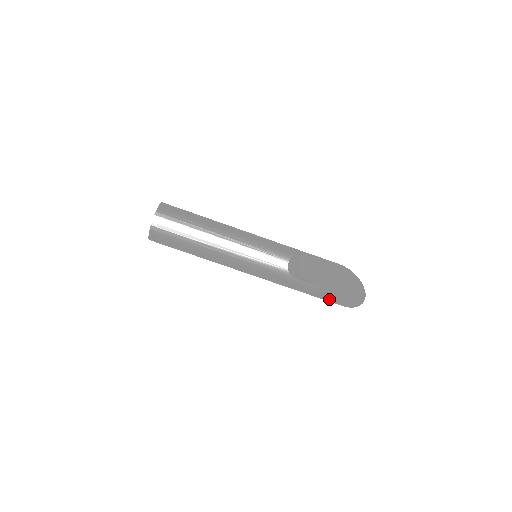
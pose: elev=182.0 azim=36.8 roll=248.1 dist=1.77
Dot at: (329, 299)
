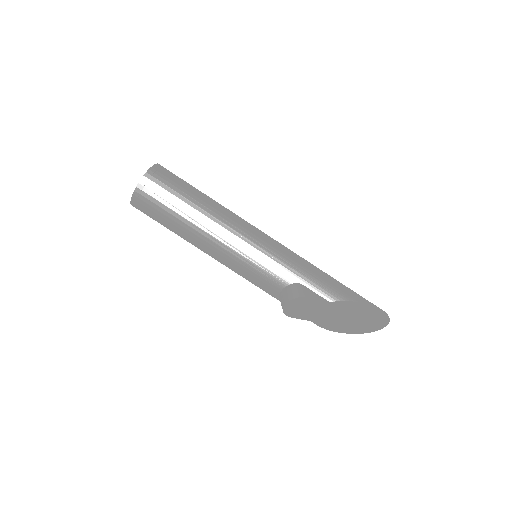
Dot at: (327, 329)
